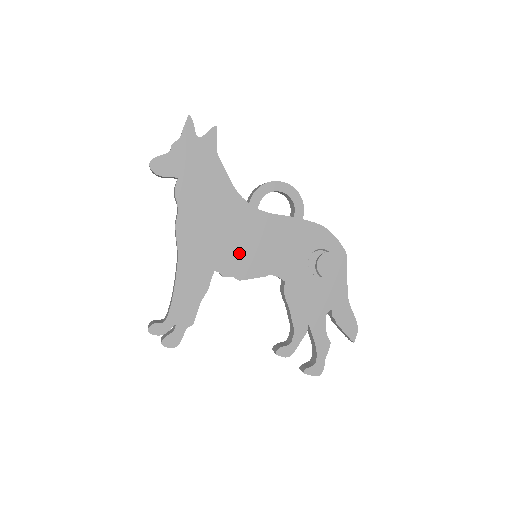
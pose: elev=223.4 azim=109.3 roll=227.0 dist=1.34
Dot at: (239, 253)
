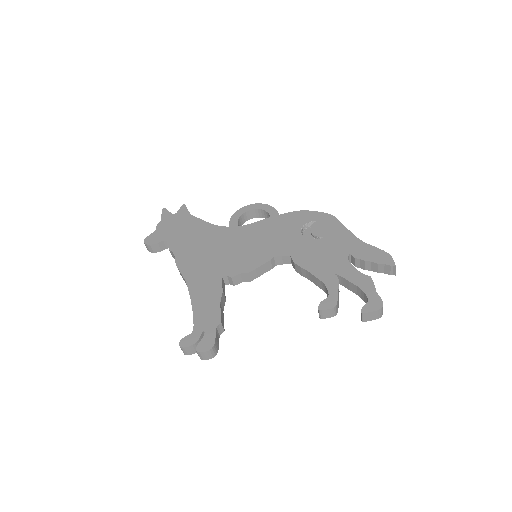
Dot at: (237, 257)
